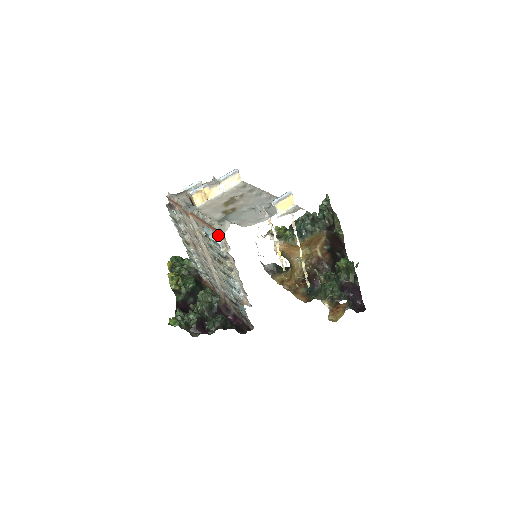
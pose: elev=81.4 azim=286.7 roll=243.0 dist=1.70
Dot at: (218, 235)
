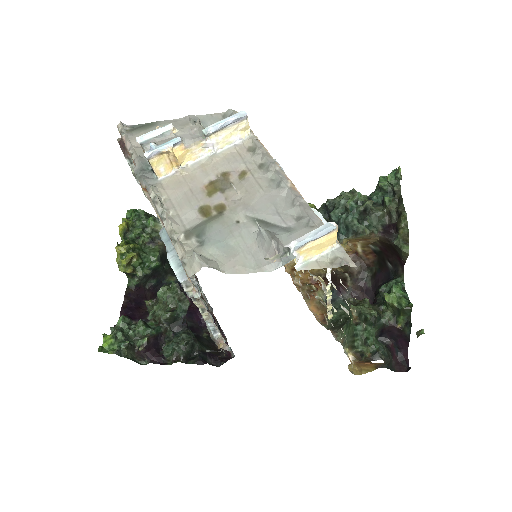
Dot at: occluded
